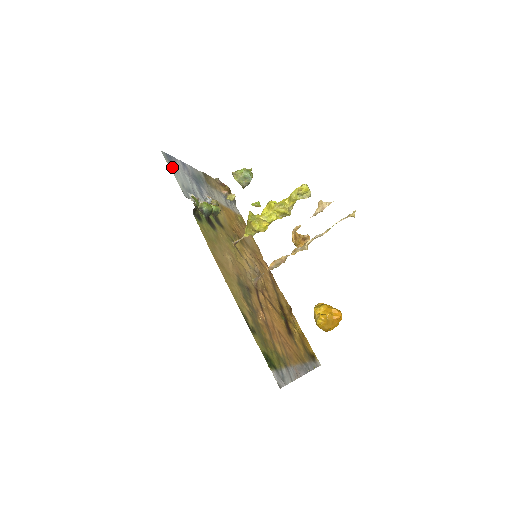
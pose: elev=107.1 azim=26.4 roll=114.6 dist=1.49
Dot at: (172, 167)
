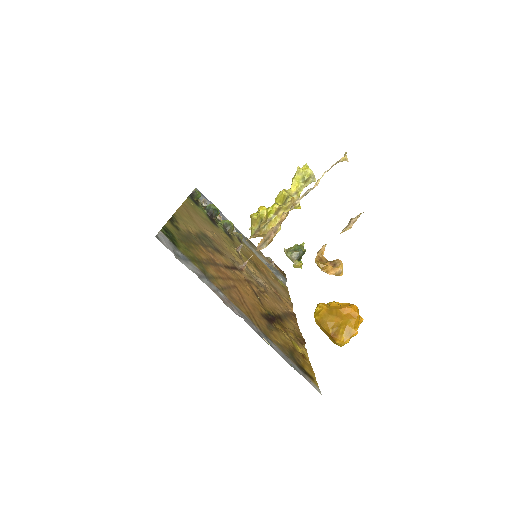
Dot at: occluded
